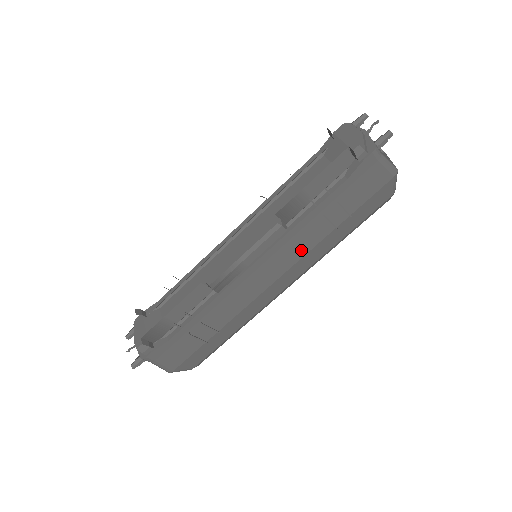
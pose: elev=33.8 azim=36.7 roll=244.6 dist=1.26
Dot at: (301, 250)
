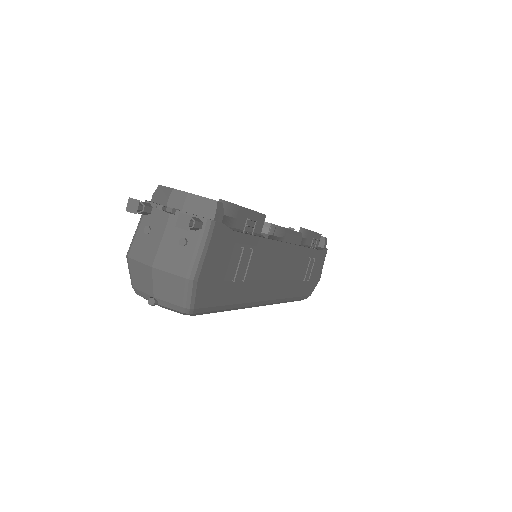
Dot at: (294, 272)
